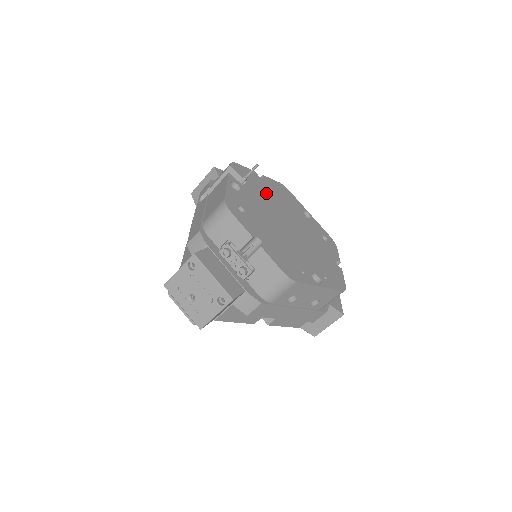
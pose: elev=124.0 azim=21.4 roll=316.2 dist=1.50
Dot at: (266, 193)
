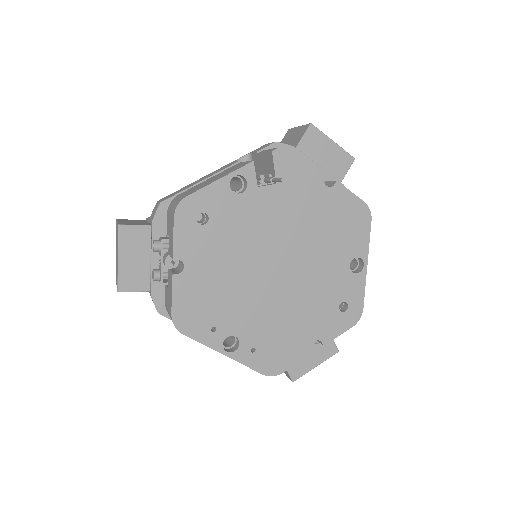
Dot at: (300, 210)
